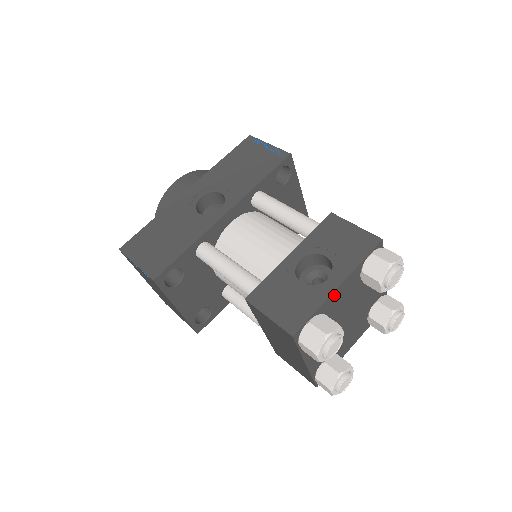
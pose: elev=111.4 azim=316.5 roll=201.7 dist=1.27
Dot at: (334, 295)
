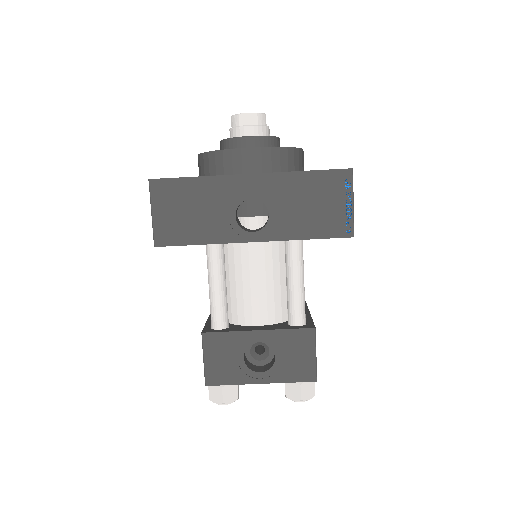
Dot at: (254, 382)
